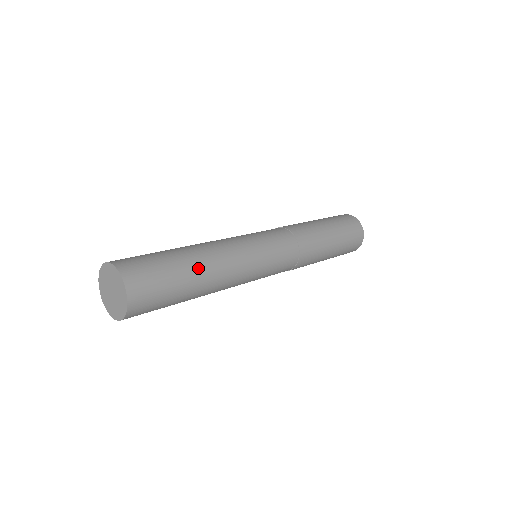
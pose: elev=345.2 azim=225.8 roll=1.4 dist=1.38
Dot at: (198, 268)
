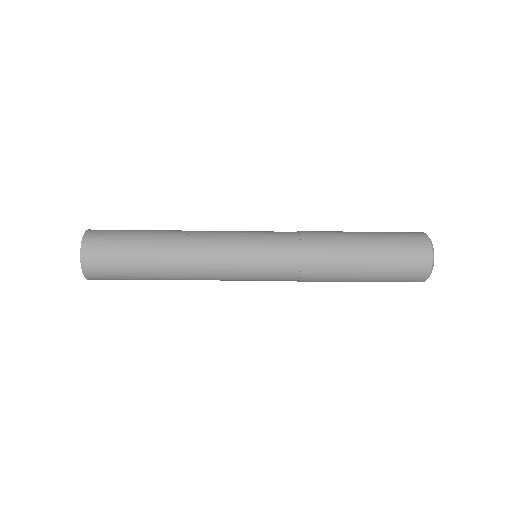
Dot at: (158, 248)
